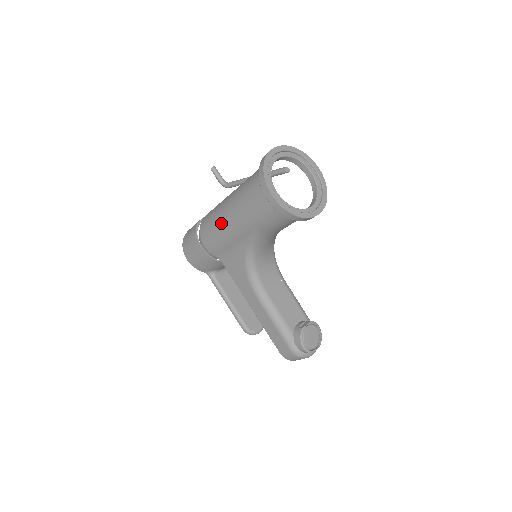
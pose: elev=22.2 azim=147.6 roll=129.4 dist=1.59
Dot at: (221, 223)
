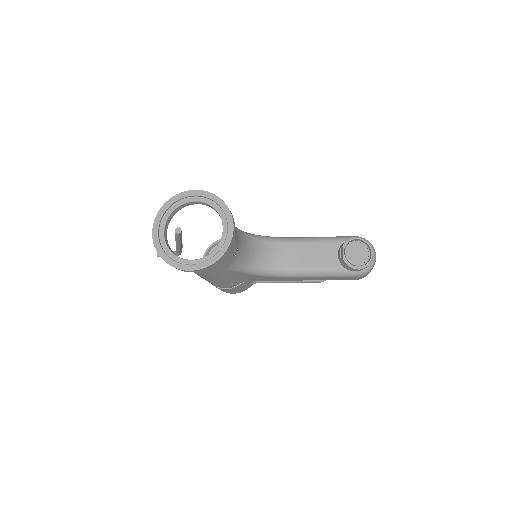
Dot at: occluded
